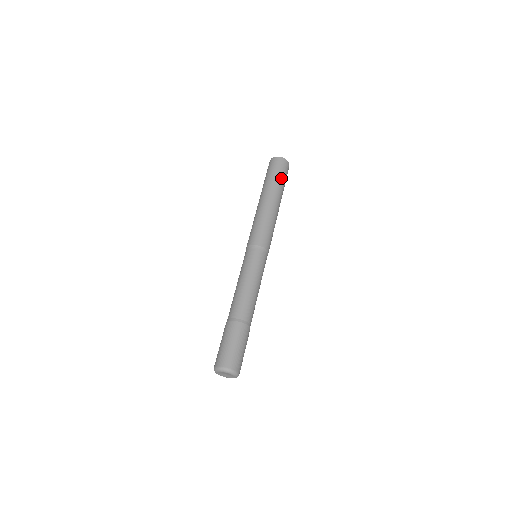
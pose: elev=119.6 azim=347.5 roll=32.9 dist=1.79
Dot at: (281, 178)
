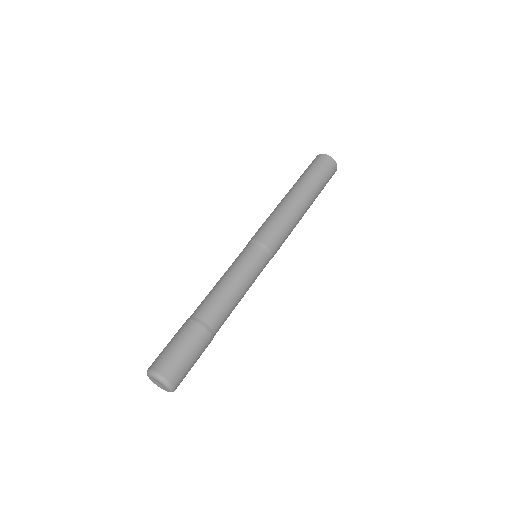
Dot at: (320, 177)
